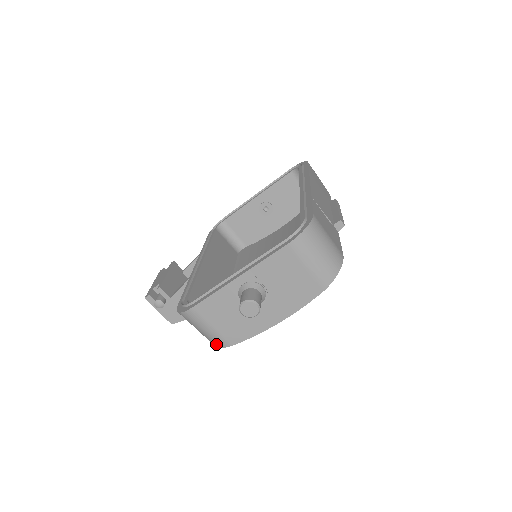
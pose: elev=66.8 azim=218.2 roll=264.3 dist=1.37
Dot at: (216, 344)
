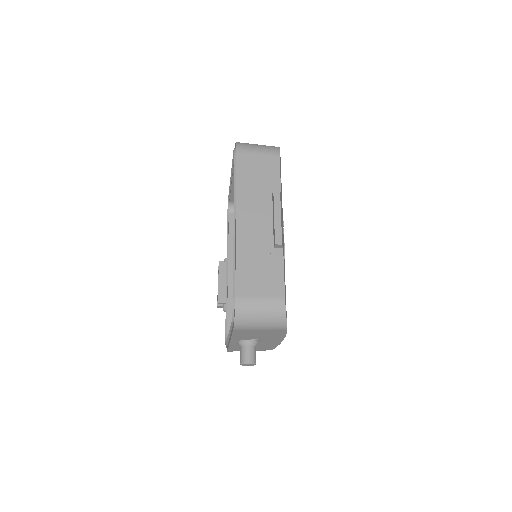
Dot at: occluded
